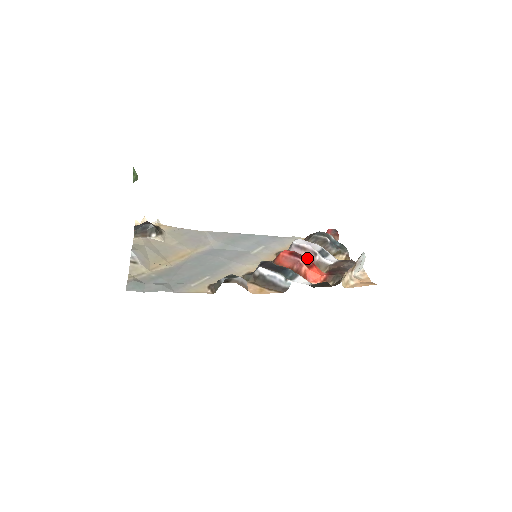
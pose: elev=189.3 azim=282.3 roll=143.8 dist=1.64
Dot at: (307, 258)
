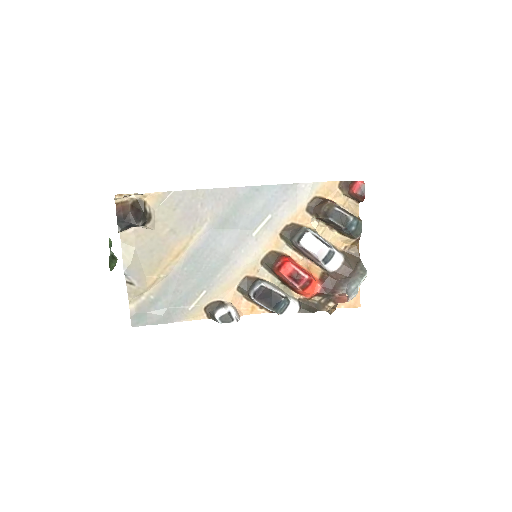
Dot at: (305, 280)
